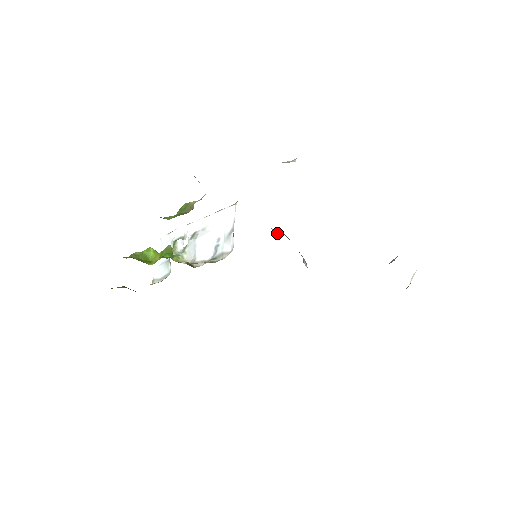
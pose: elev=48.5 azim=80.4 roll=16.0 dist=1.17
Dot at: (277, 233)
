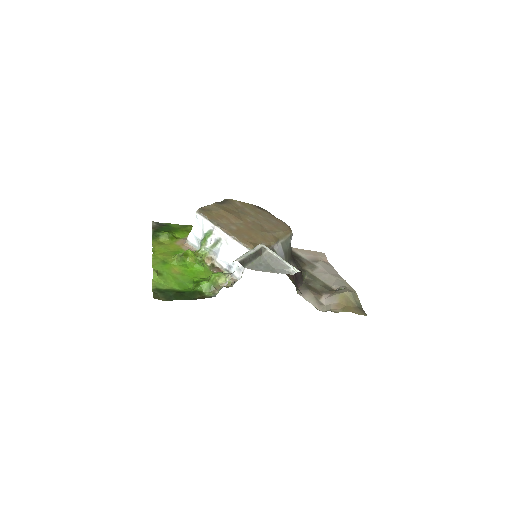
Dot at: (276, 246)
